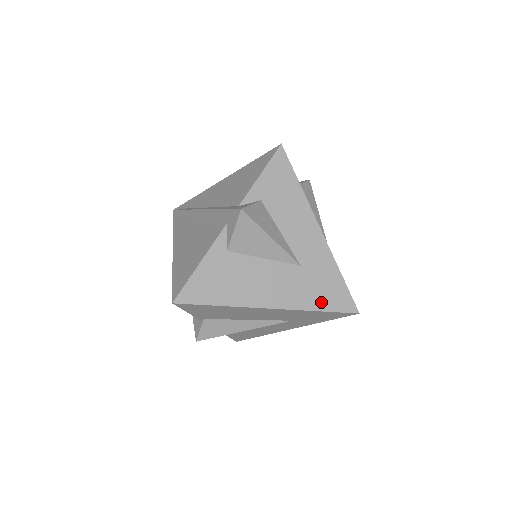
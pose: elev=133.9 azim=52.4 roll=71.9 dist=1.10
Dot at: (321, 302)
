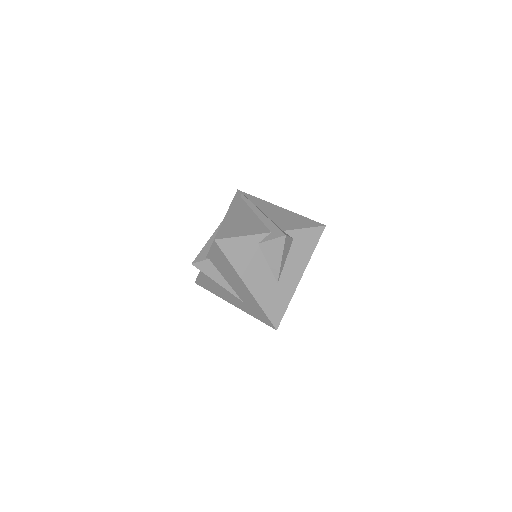
Dot at: (268, 308)
